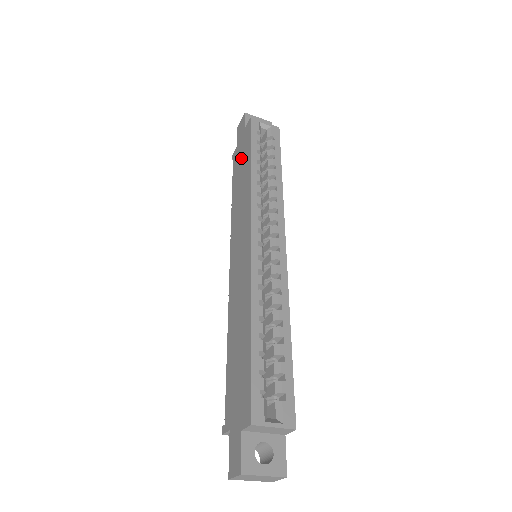
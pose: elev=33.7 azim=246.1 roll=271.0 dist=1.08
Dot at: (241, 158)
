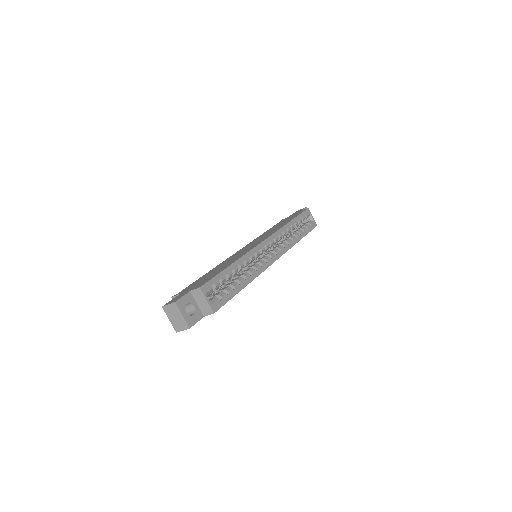
Dot at: (287, 219)
